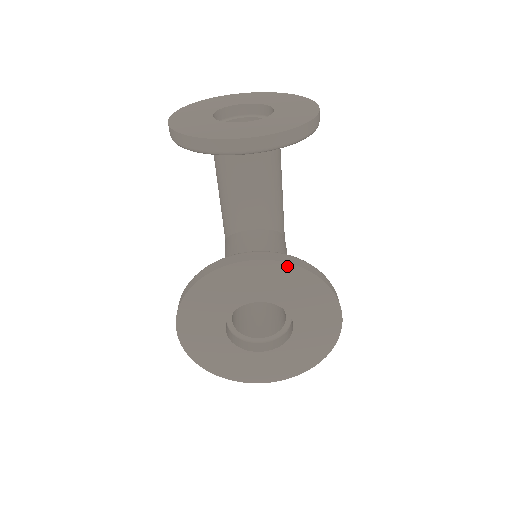
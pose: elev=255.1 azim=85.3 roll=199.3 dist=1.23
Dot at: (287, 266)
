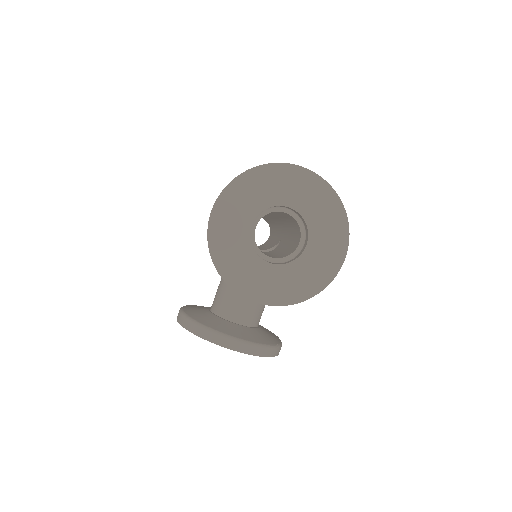
Dot at: (251, 354)
